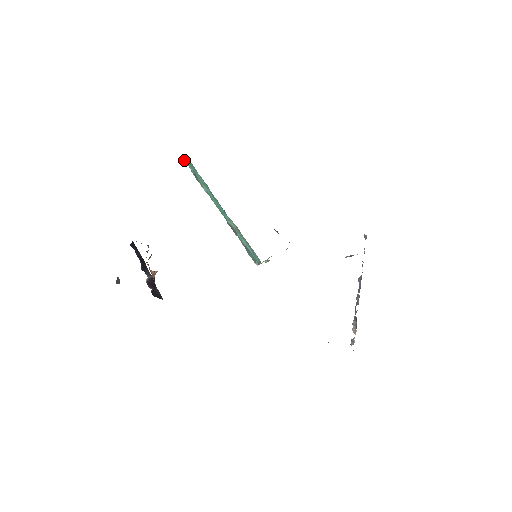
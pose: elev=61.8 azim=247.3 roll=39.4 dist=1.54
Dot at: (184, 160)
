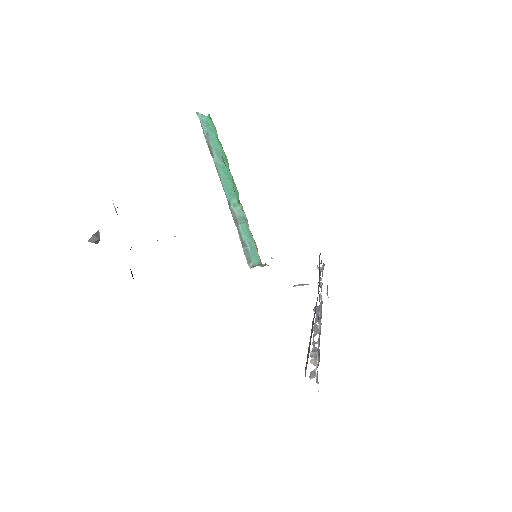
Dot at: (199, 115)
